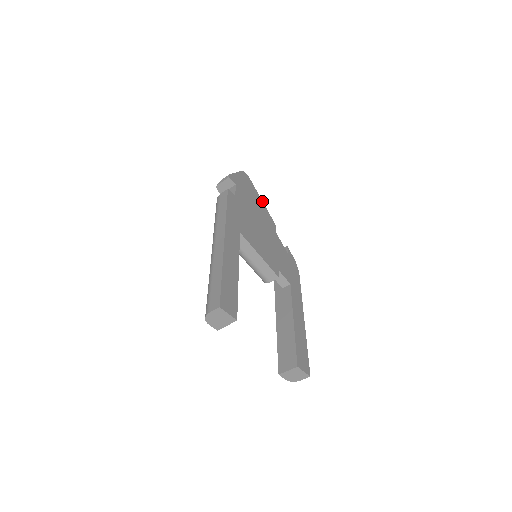
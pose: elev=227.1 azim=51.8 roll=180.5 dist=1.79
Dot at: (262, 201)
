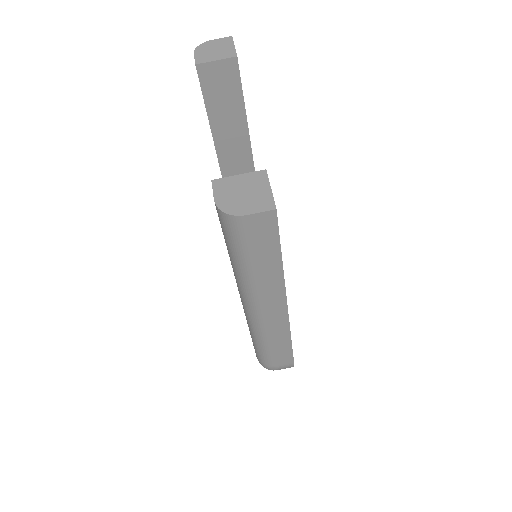
Dot at: occluded
